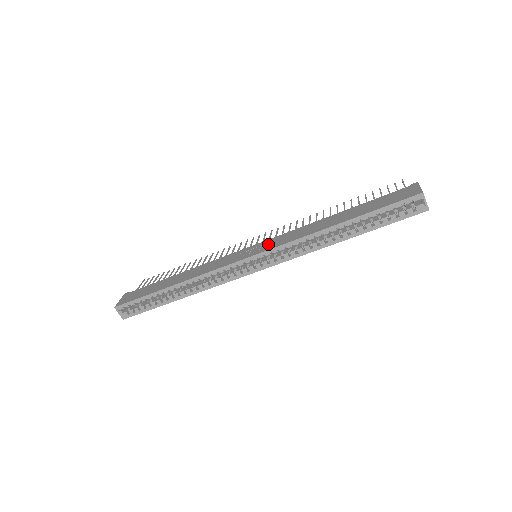
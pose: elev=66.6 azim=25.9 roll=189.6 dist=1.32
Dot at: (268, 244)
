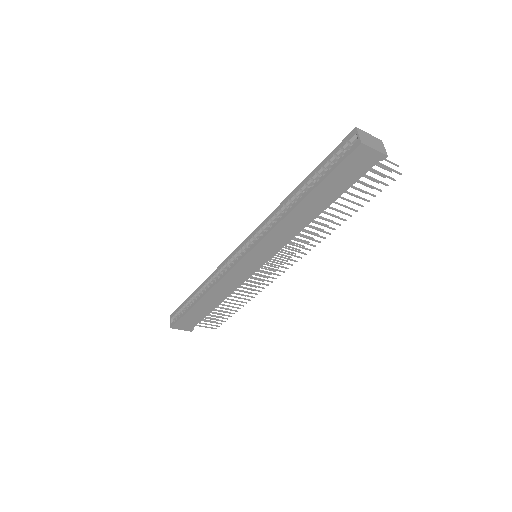
Dot at: occluded
